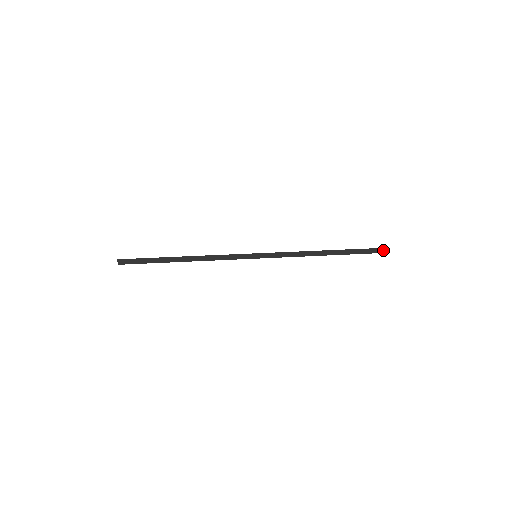
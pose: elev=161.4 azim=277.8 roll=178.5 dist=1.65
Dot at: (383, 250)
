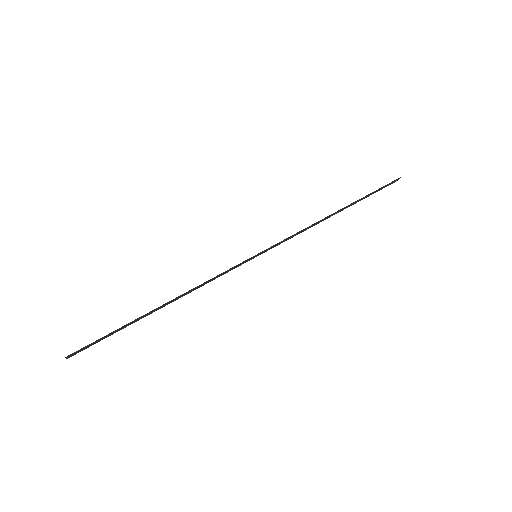
Dot at: occluded
